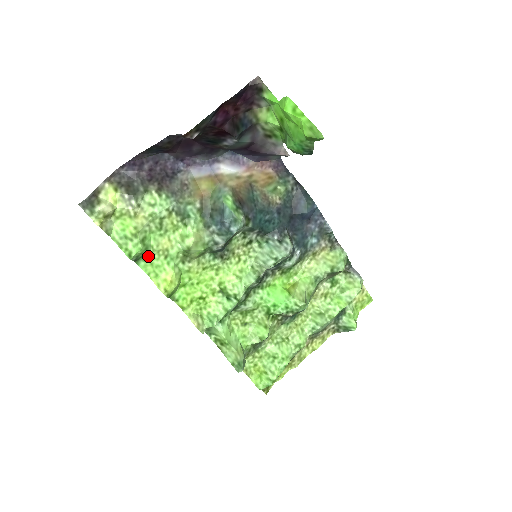
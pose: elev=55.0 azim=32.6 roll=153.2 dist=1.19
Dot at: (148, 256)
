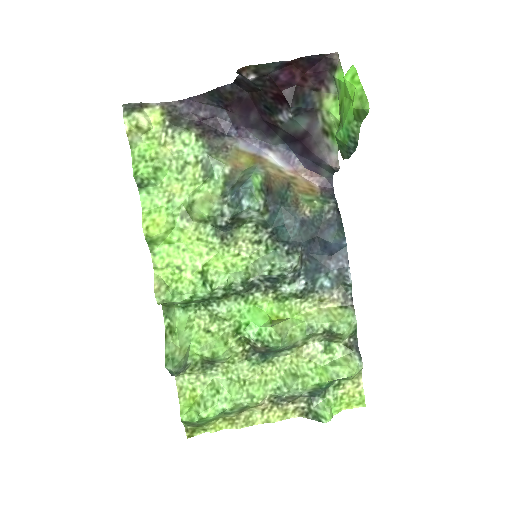
Dot at: (153, 190)
